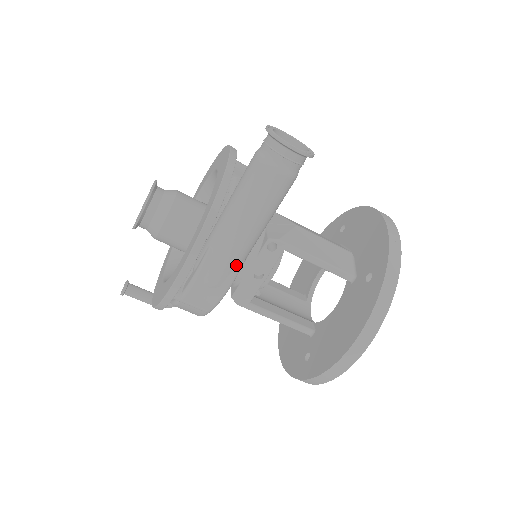
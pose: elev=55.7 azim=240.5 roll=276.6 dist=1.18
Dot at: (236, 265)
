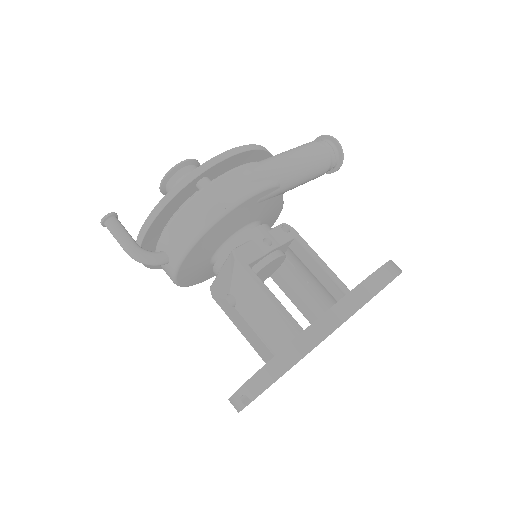
Dot at: (275, 179)
